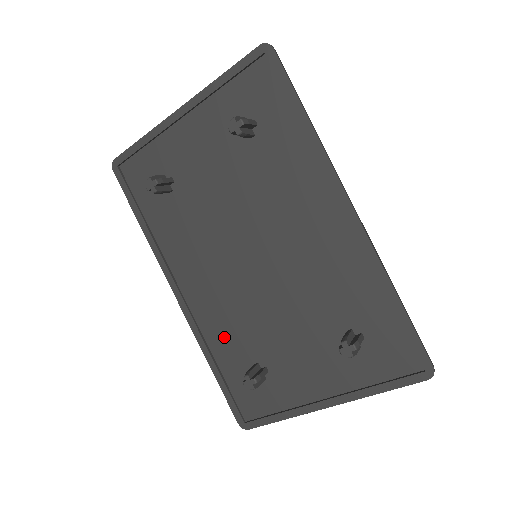
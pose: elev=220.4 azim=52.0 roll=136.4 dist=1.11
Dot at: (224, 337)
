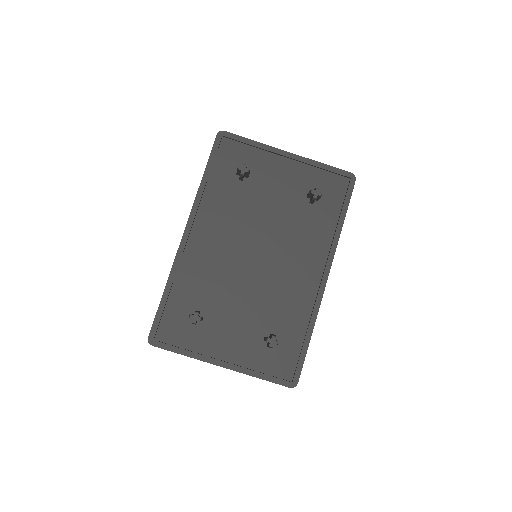
Dot at: (192, 280)
